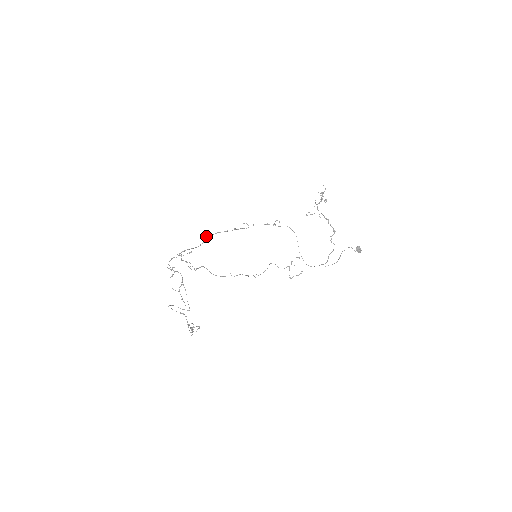
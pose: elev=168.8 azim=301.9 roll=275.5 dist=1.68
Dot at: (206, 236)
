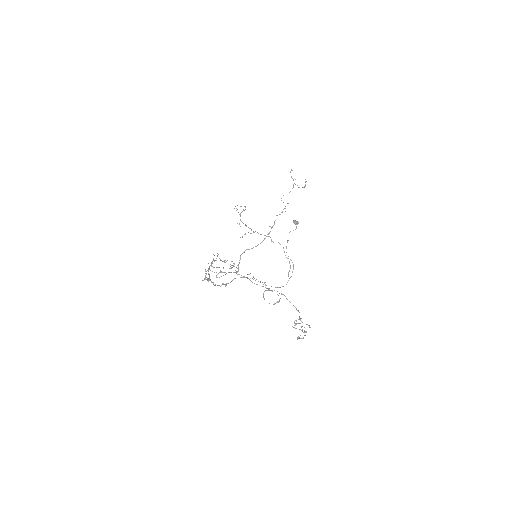
Dot at: occluded
